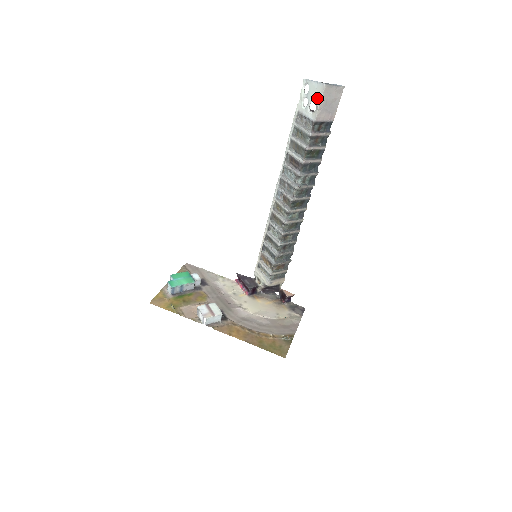
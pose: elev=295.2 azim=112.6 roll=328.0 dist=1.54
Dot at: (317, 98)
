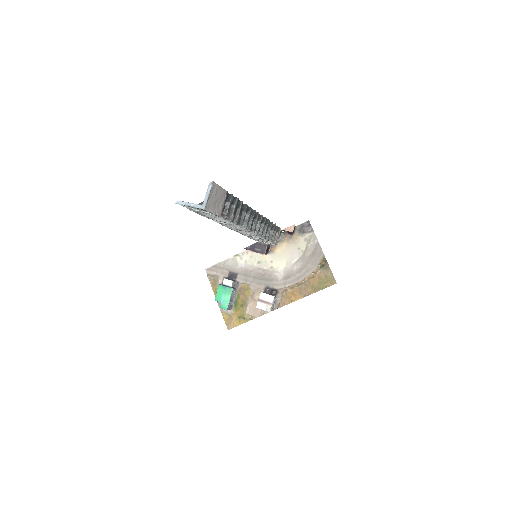
Dot at: occluded
